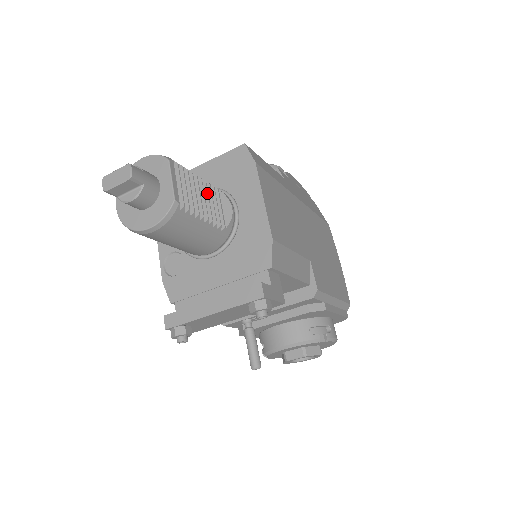
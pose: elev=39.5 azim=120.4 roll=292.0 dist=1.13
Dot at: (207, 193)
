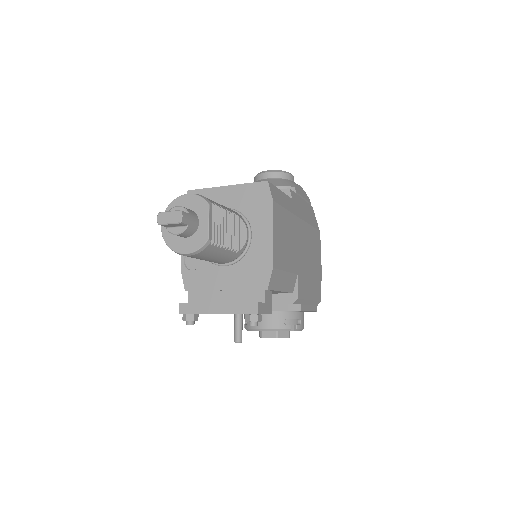
Dot at: (231, 224)
